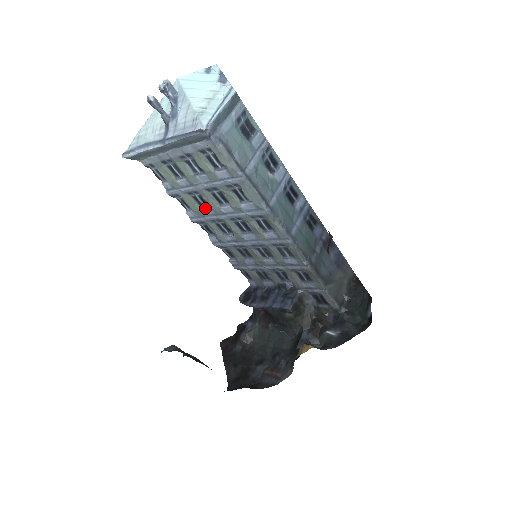
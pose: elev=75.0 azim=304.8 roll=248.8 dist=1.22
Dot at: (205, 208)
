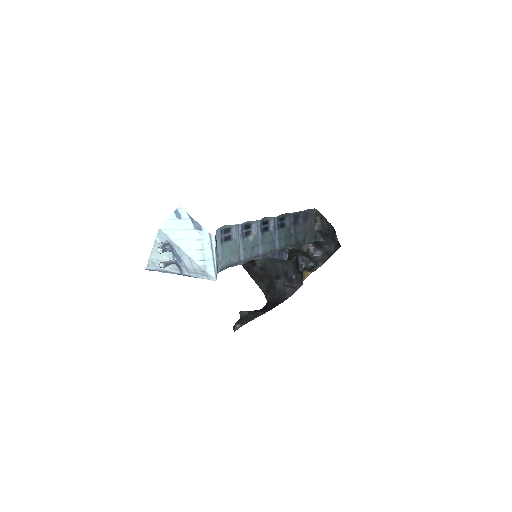
Dot at: occluded
